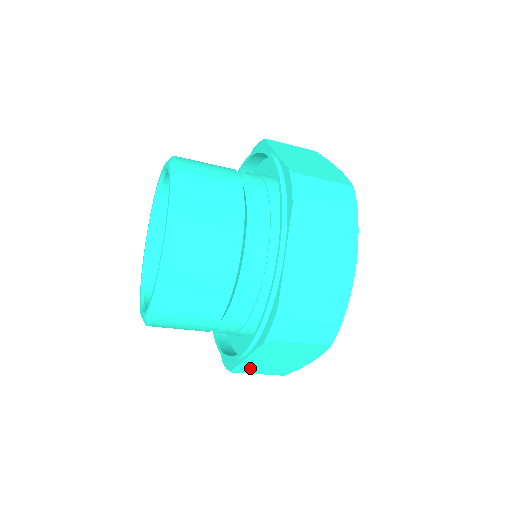
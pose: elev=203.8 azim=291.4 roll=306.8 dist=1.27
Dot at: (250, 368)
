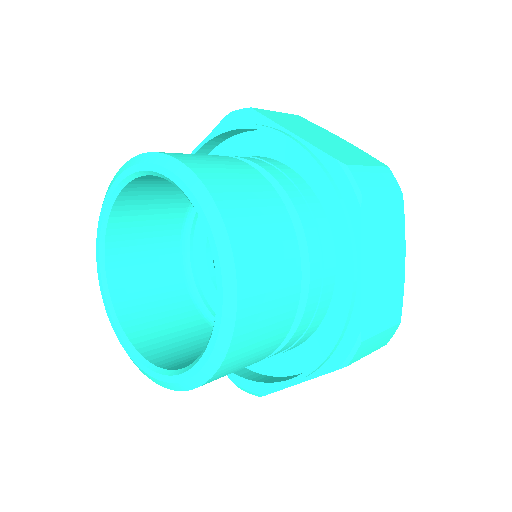
Dot at: occluded
